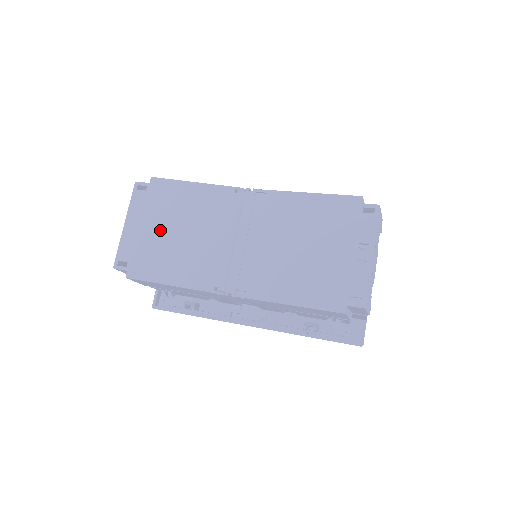
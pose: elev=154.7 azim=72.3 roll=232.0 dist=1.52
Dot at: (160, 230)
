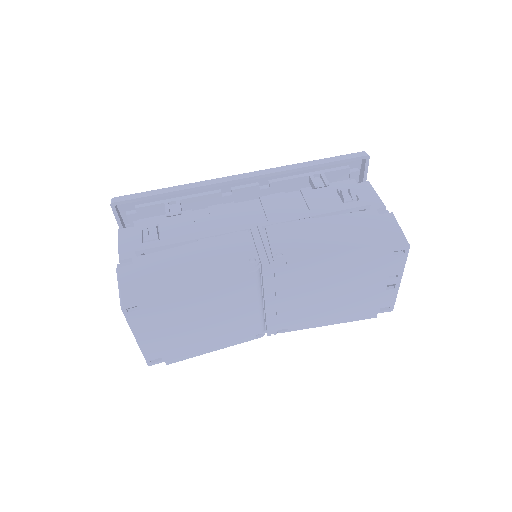
Dot at: (180, 328)
